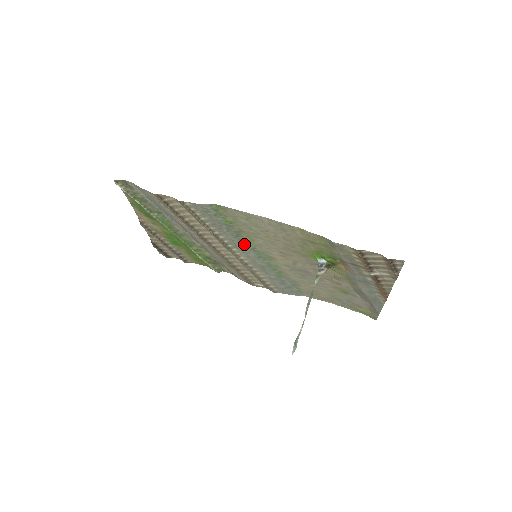
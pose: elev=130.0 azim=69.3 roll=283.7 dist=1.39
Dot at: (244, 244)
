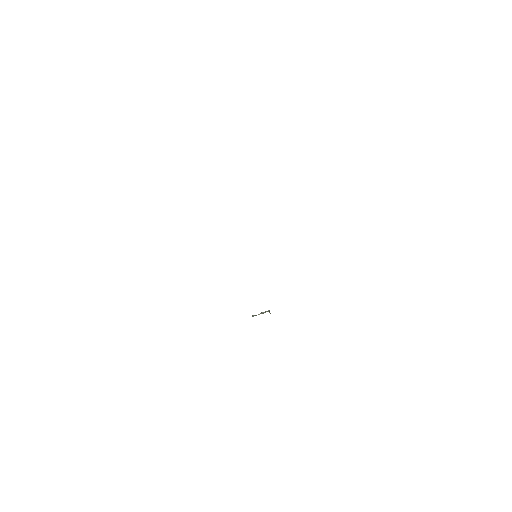
Dot at: occluded
